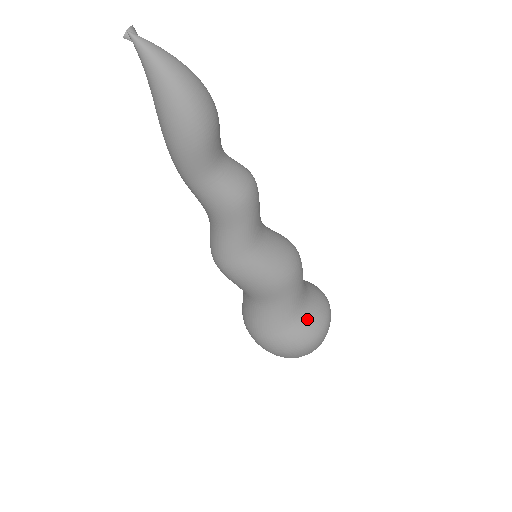
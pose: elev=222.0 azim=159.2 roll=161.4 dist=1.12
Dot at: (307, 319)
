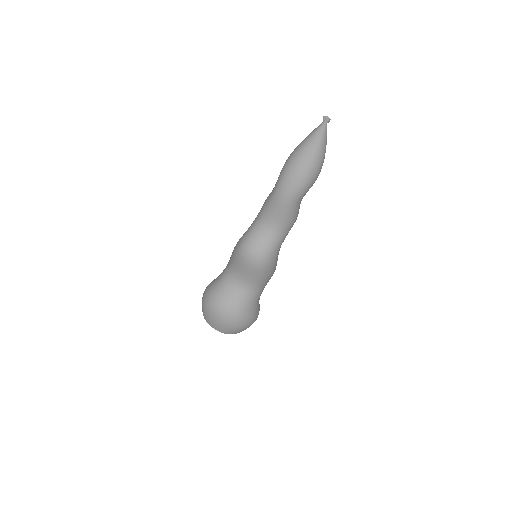
Dot at: occluded
